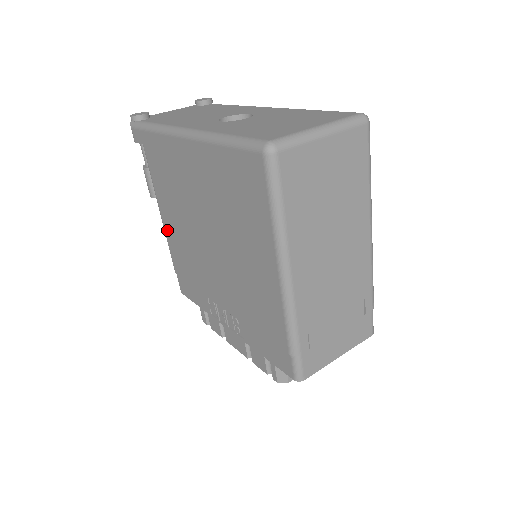
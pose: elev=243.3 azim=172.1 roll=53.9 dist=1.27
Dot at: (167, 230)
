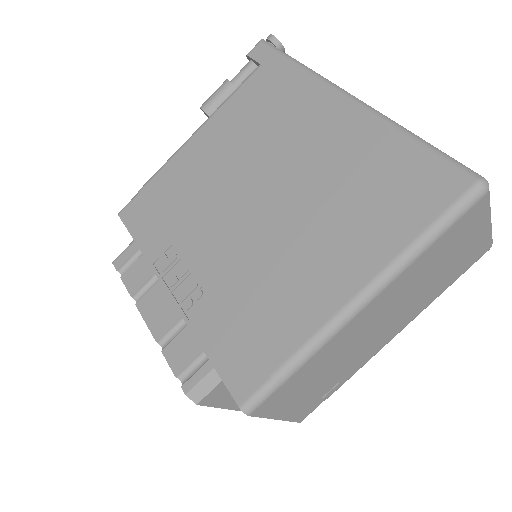
Dot at: (189, 149)
